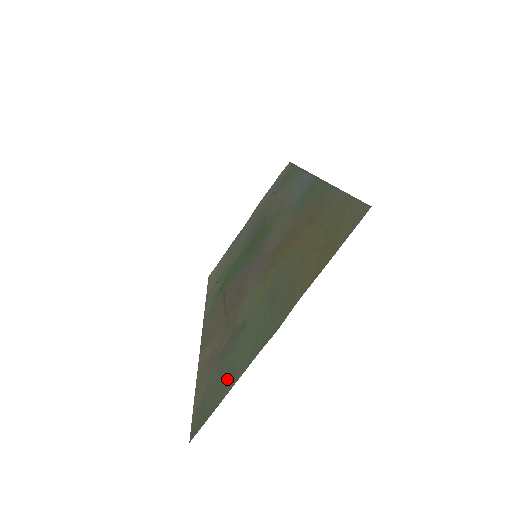
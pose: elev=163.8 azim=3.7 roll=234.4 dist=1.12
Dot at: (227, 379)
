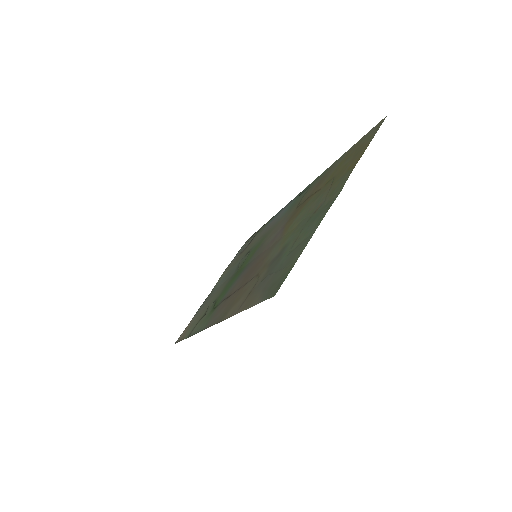
Dot at: (296, 251)
